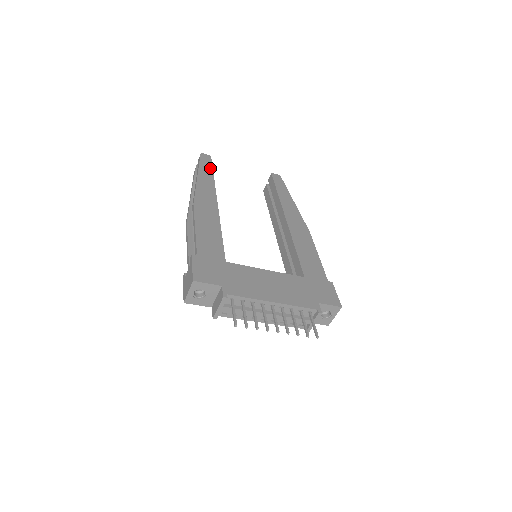
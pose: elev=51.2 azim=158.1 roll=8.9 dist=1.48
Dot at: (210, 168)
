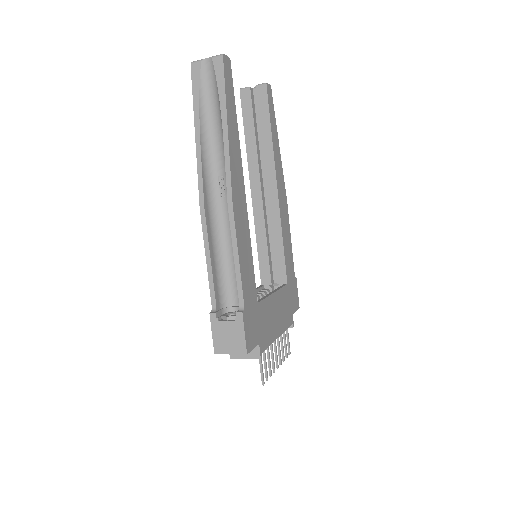
Dot at: (233, 99)
